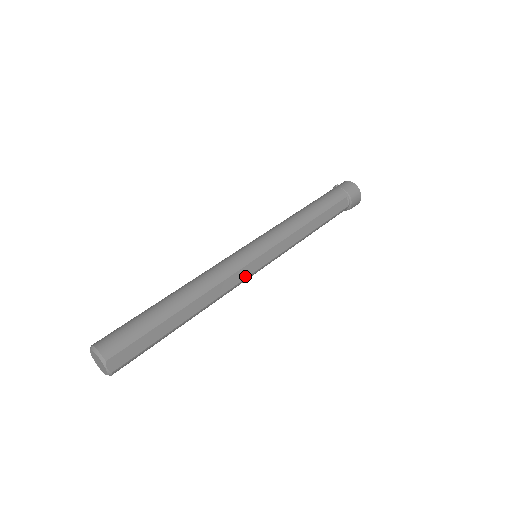
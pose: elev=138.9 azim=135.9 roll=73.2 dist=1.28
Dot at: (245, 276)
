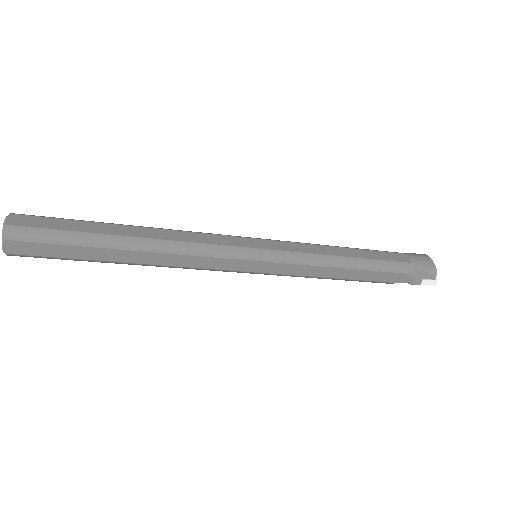
Dot at: (226, 244)
